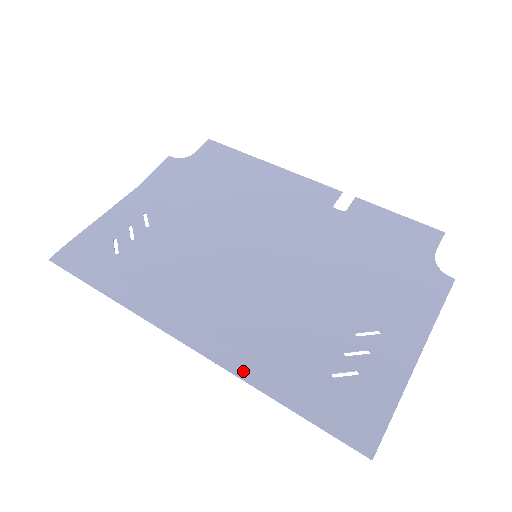
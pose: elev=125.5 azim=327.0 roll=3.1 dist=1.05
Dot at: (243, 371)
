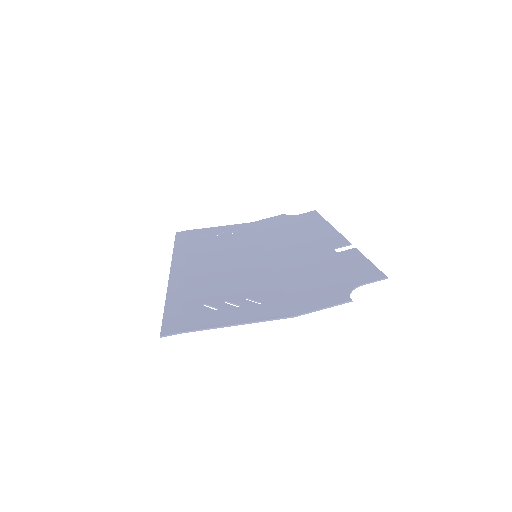
Dot at: (173, 286)
